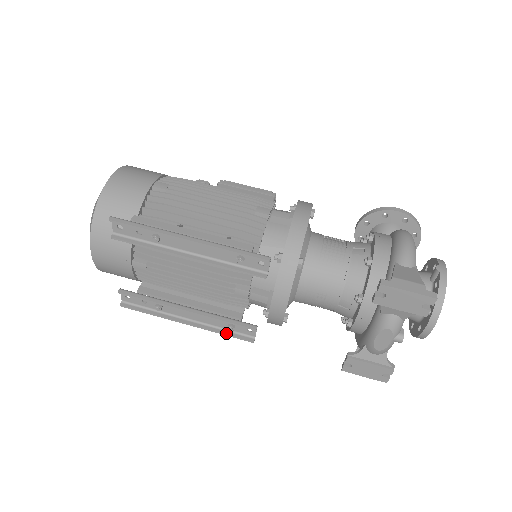
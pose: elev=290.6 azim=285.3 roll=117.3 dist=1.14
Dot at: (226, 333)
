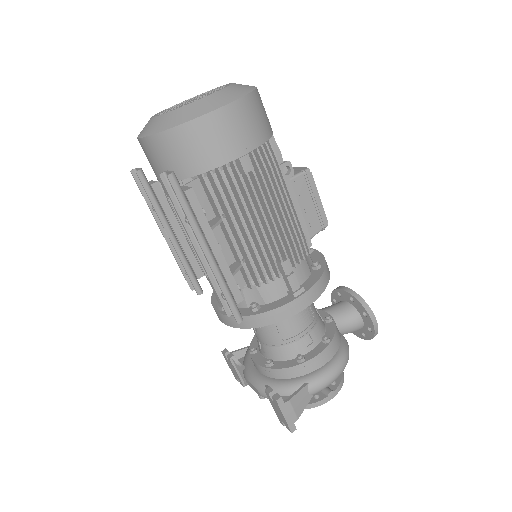
Dot at: (182, 268)
